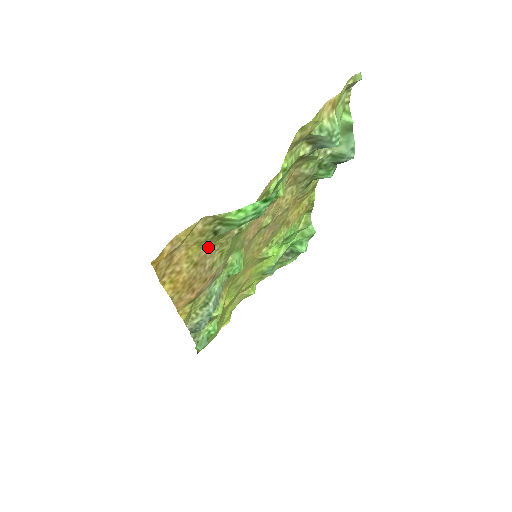
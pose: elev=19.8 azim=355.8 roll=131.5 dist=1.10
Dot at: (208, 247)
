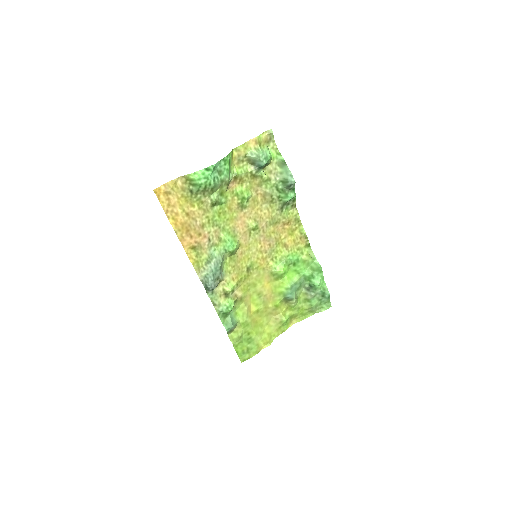
Dot at: (194, 206)
